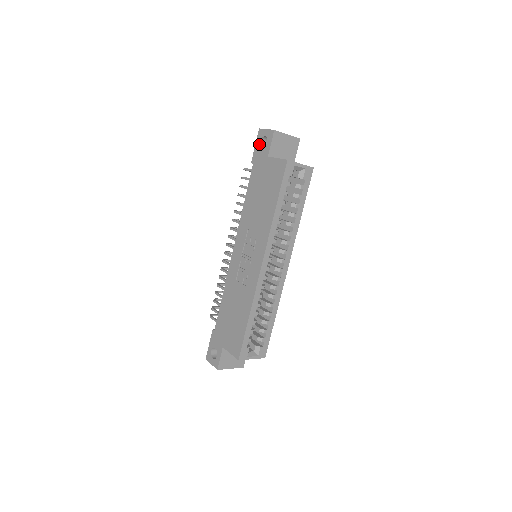
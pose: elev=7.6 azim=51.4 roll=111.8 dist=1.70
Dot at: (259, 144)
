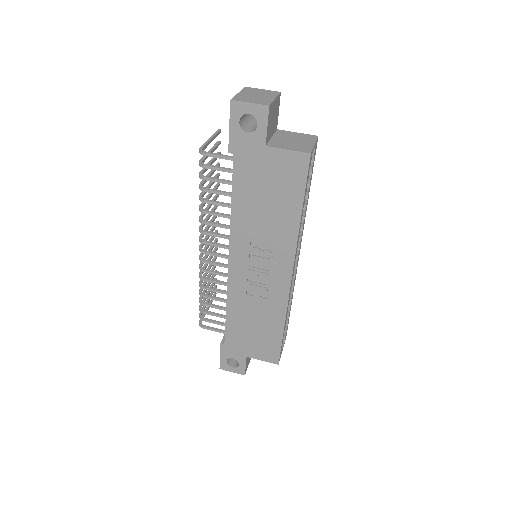
Dot at: (239, 125)
